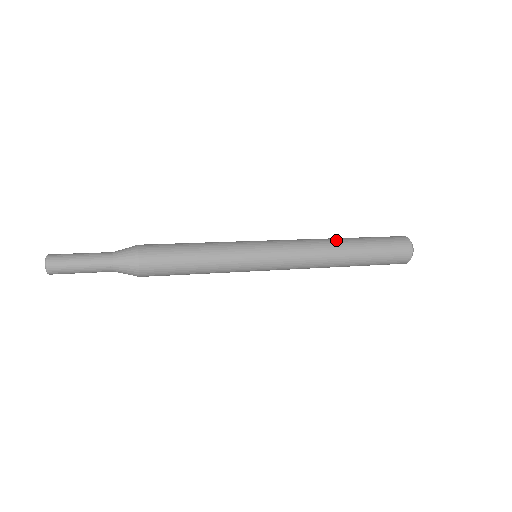
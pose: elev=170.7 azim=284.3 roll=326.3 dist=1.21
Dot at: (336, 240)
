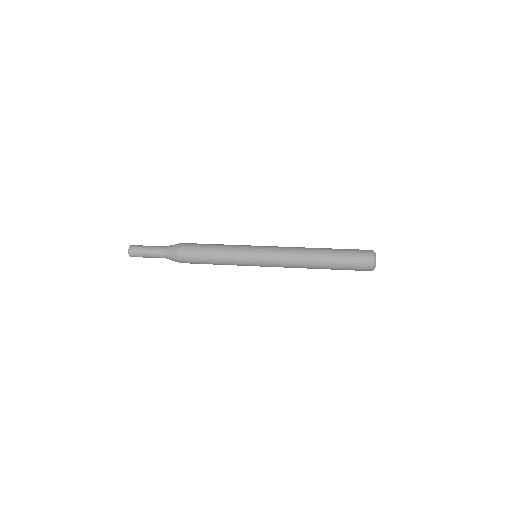
Dot at: (313, 253)
